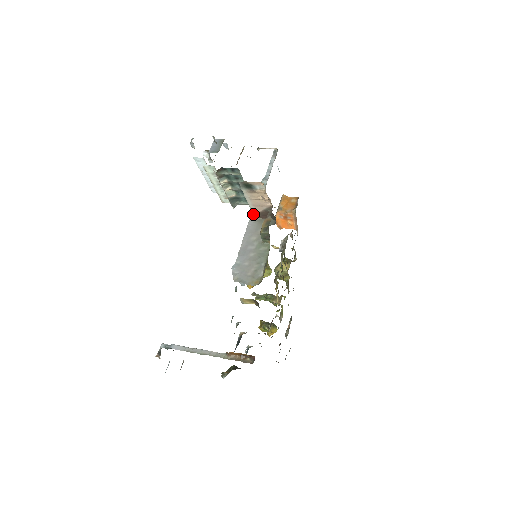
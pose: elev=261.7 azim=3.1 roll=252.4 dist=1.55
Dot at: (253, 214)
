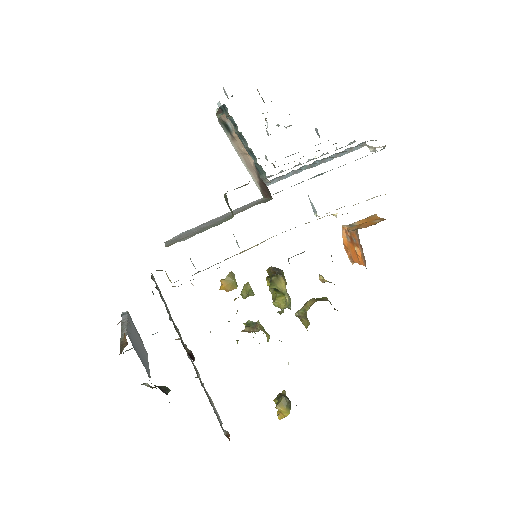
Dot at: (259, 189)
